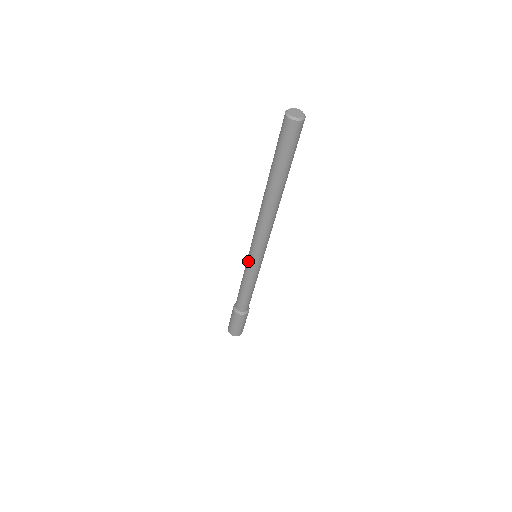
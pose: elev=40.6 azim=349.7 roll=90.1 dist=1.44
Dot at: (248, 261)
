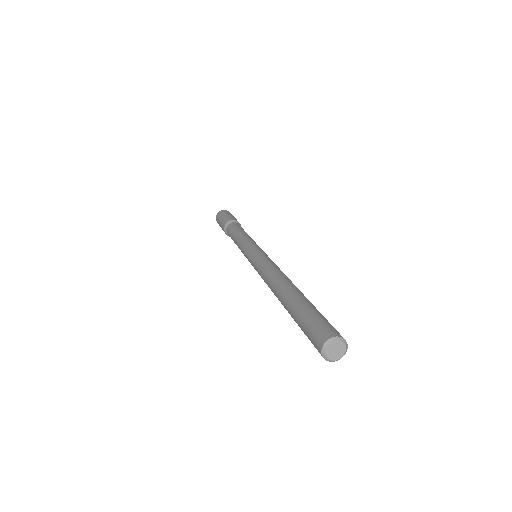
Dot at: (246, 257)
